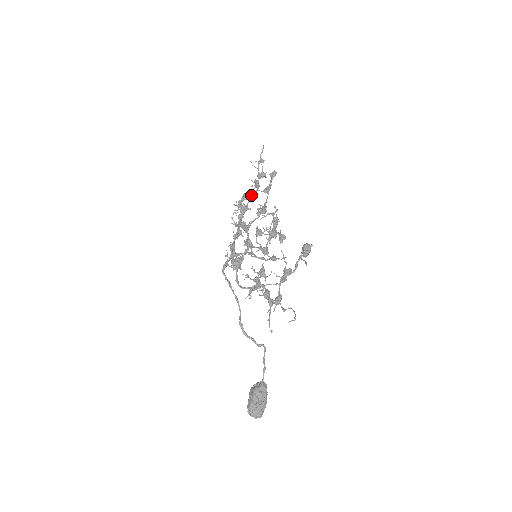
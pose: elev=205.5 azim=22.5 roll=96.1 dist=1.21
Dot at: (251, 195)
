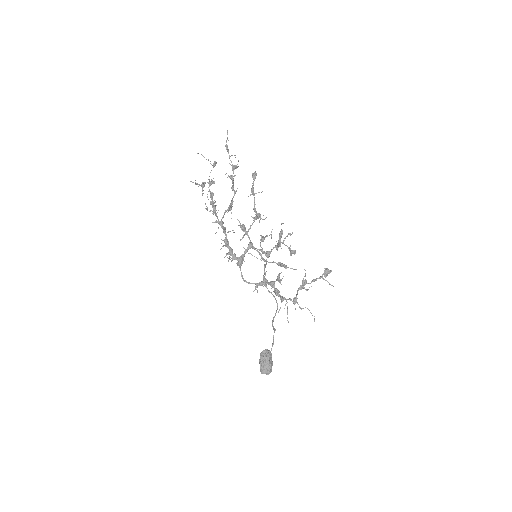
Dot at: (235, 192)
